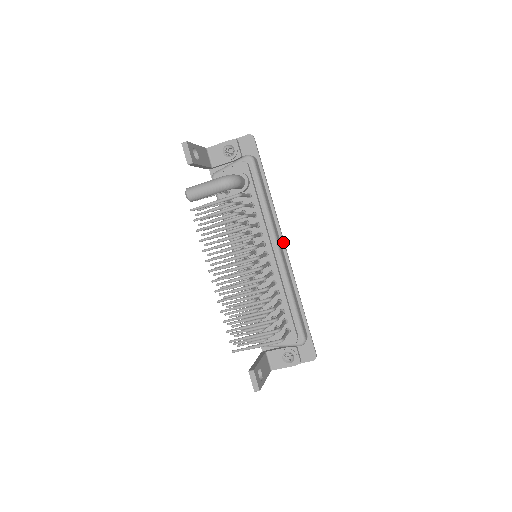
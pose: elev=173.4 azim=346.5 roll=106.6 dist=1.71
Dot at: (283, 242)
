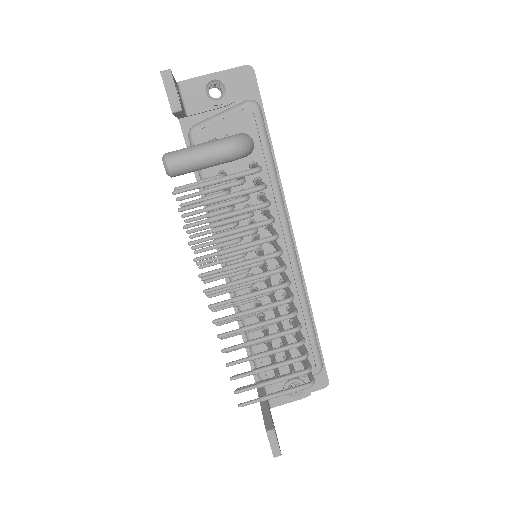
Dot at: (292, 234)
